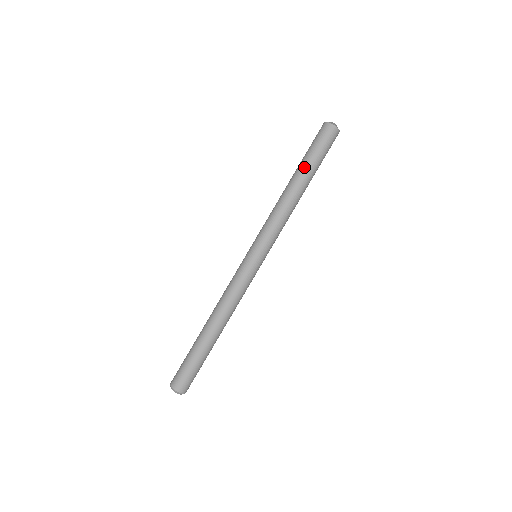
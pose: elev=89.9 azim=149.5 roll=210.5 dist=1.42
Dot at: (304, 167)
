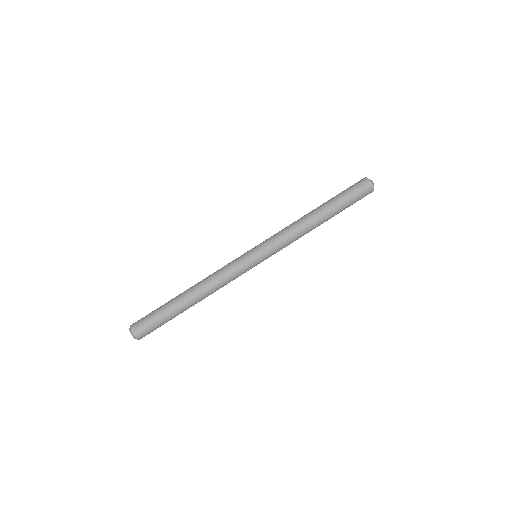
Dot at: (334, 208)
